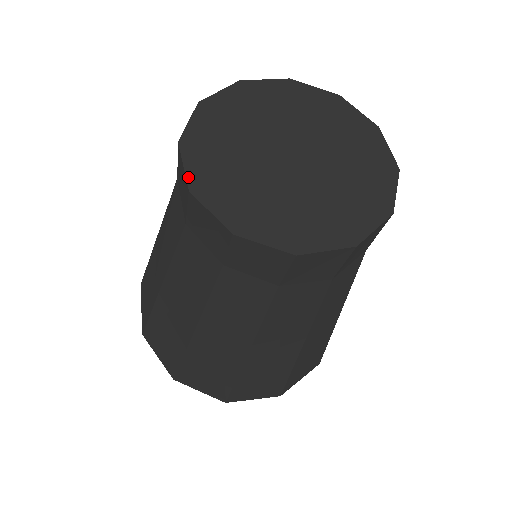
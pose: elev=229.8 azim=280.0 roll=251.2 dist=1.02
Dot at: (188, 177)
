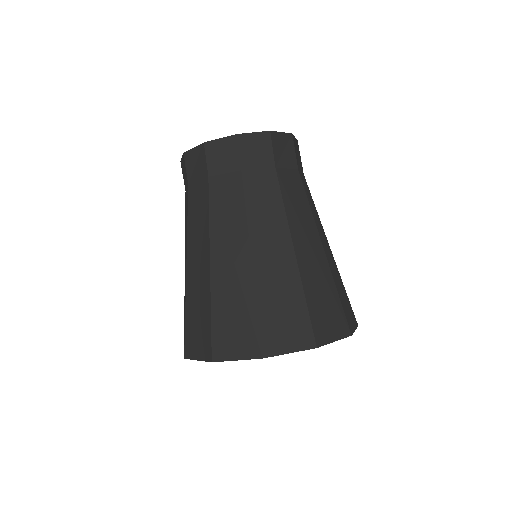
Dot at: occluded
